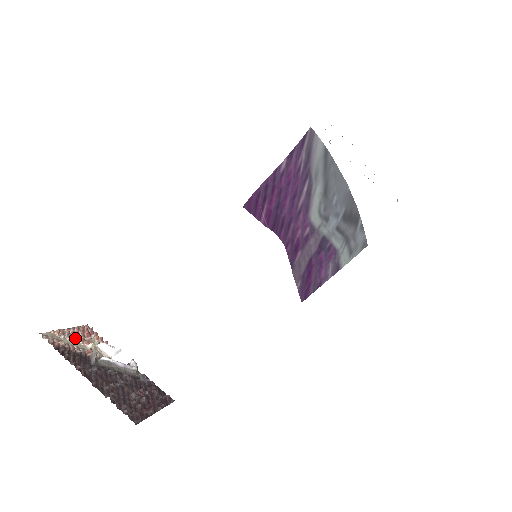
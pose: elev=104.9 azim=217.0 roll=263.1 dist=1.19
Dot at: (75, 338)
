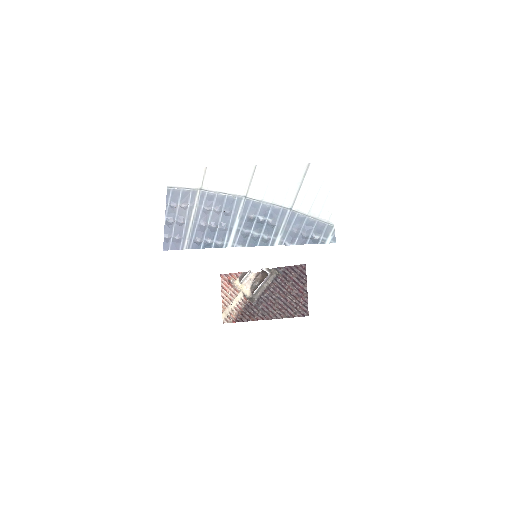
Dot at: (231, 297)
